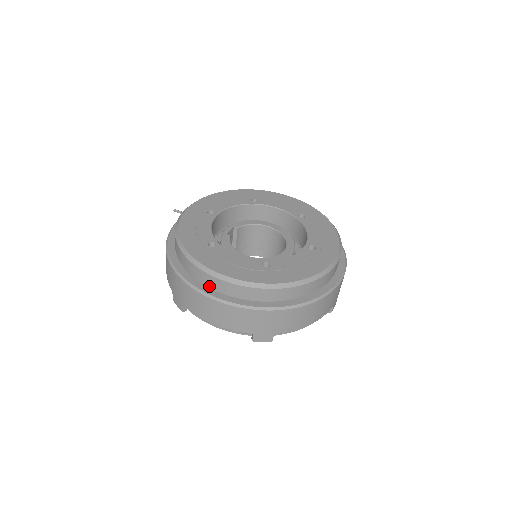
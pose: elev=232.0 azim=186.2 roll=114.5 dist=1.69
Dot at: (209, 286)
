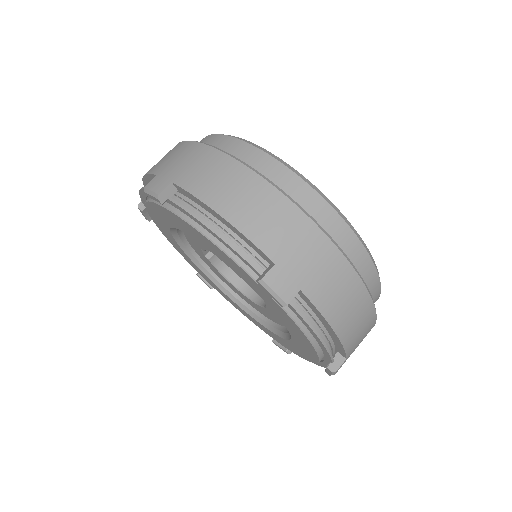
Dot at: occluded
